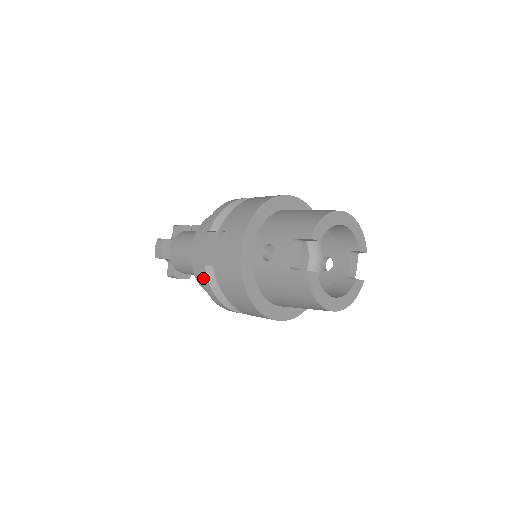
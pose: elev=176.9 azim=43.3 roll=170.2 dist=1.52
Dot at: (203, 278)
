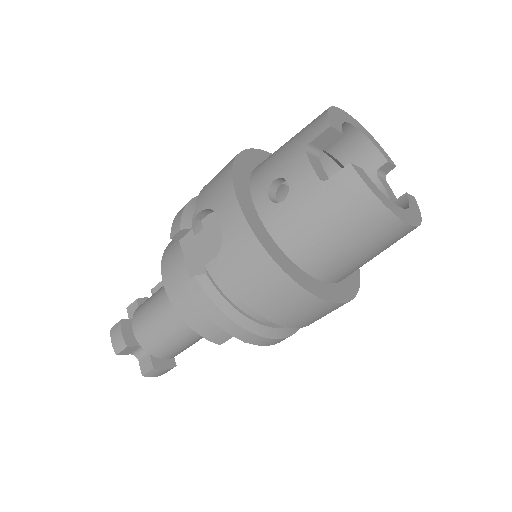
Dot at: (199, 299)
